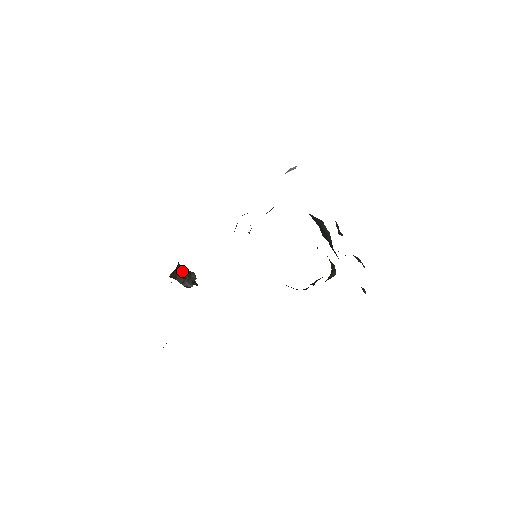
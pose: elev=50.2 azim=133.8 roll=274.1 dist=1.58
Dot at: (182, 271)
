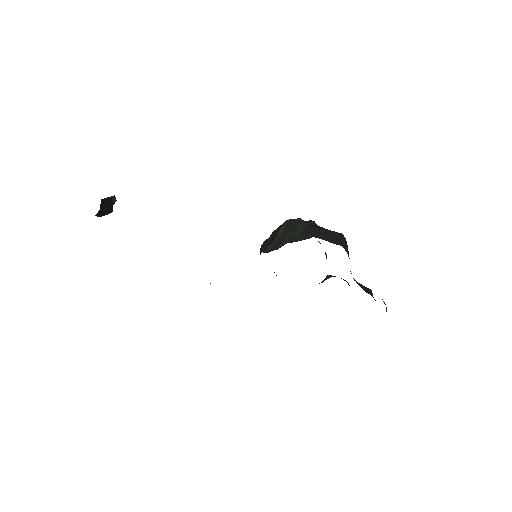
Dot at: (104, 205)
